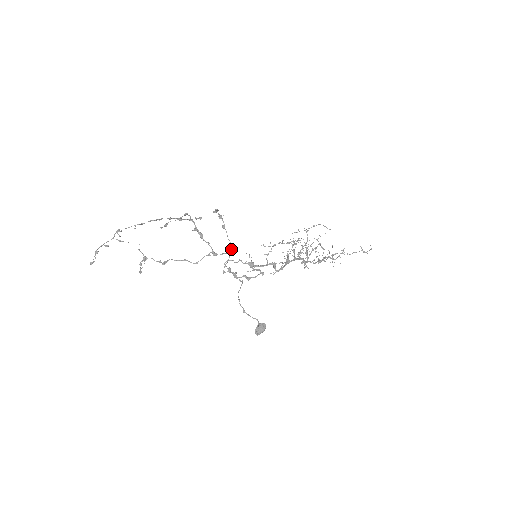
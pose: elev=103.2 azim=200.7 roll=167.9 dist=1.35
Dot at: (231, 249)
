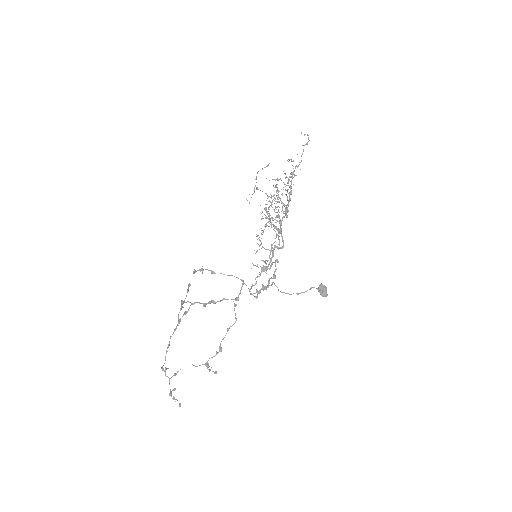
Dot at: occluded
